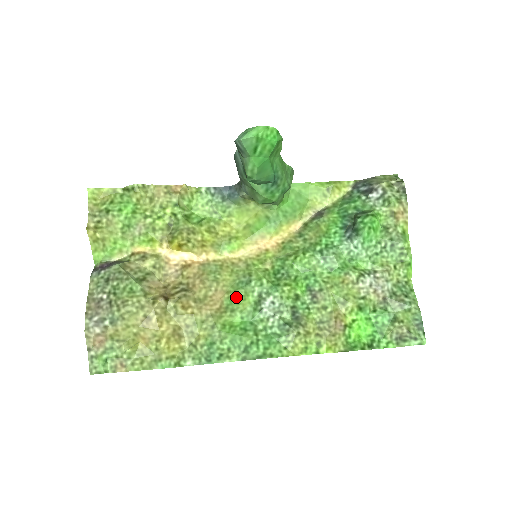
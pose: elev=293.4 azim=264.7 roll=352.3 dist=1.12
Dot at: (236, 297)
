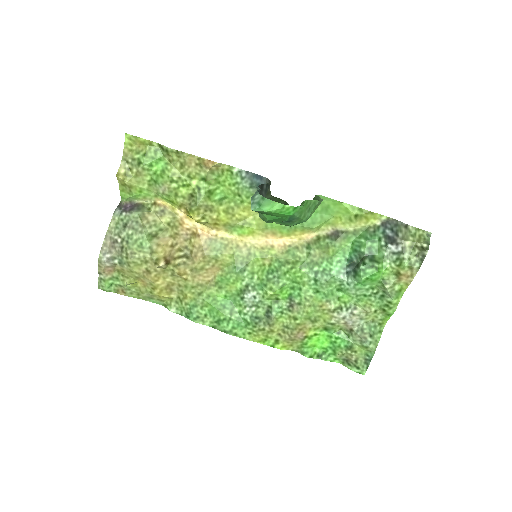
Dot at: (227, 278)
